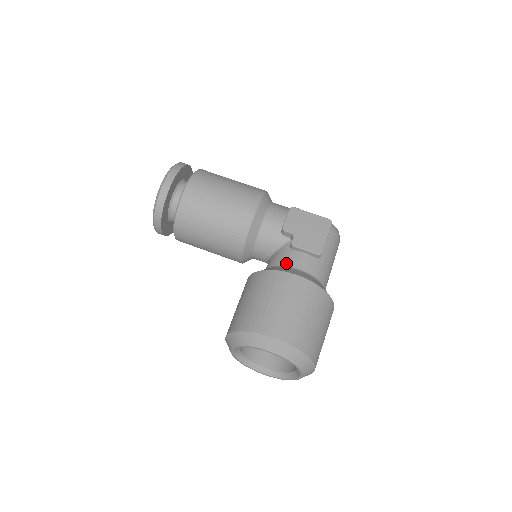
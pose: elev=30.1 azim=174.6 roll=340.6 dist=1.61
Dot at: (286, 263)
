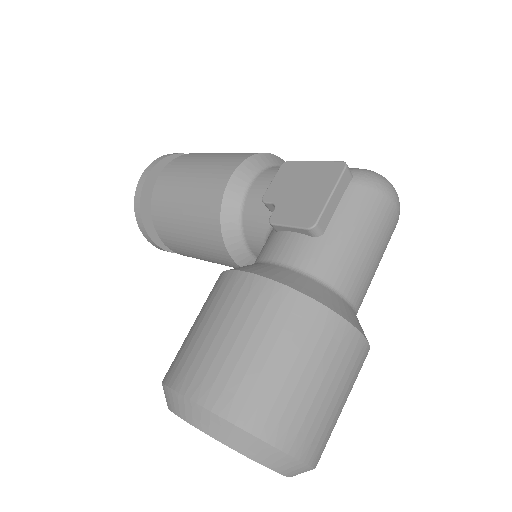
Dot at: (261, 256)
